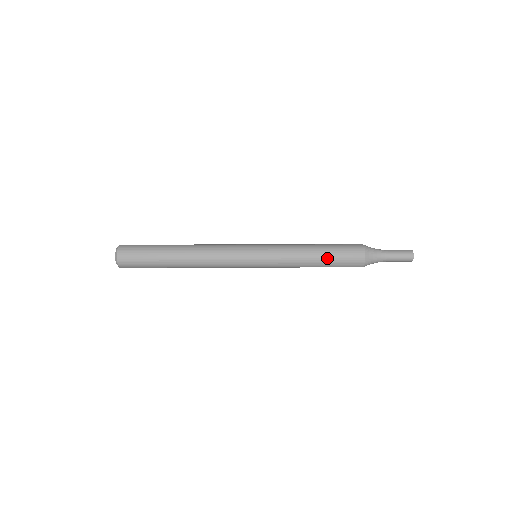
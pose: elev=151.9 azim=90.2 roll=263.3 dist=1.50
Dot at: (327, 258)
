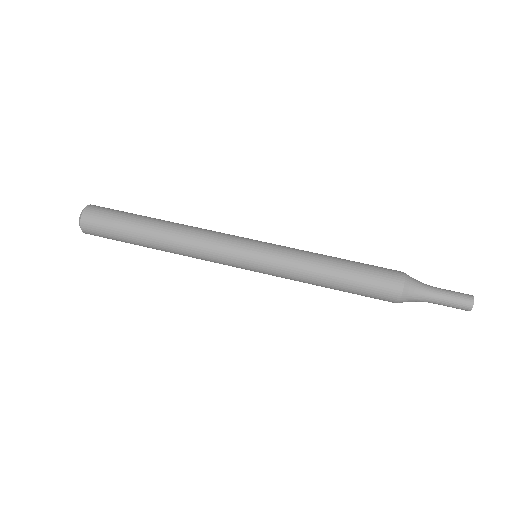
Dot at: (350, 274)
